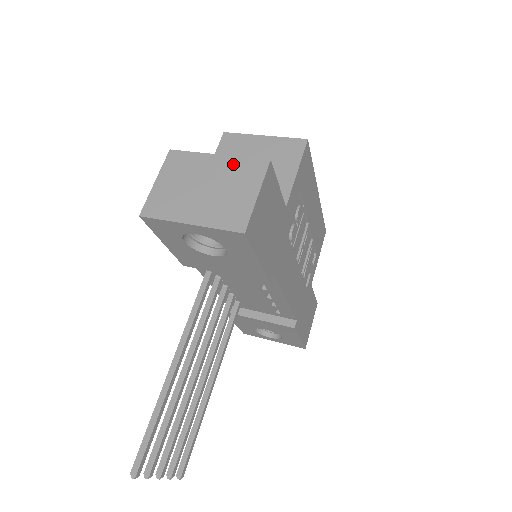
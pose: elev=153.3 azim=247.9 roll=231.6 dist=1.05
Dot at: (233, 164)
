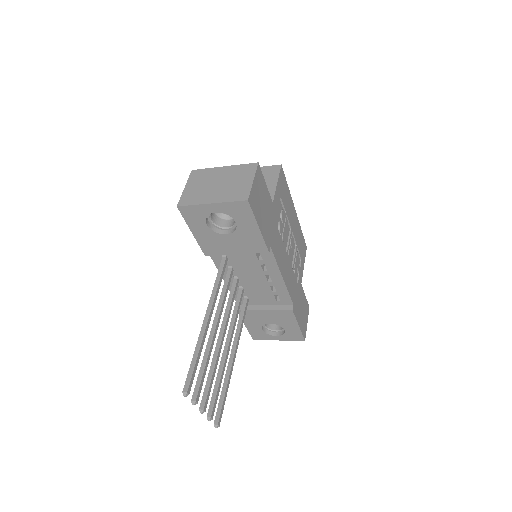
Dot at: (235, 169)
